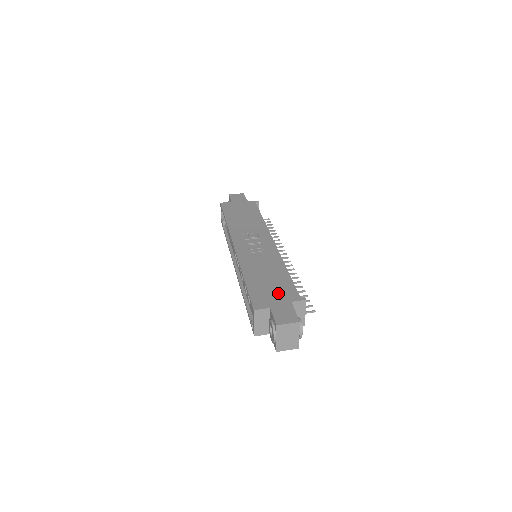
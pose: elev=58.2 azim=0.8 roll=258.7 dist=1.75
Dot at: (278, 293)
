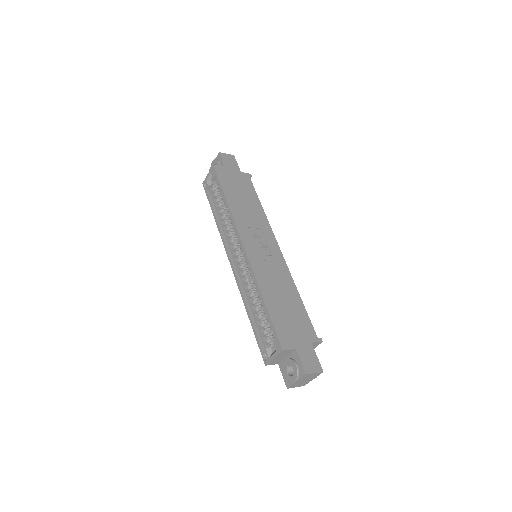
Dot at: (299, 328)
